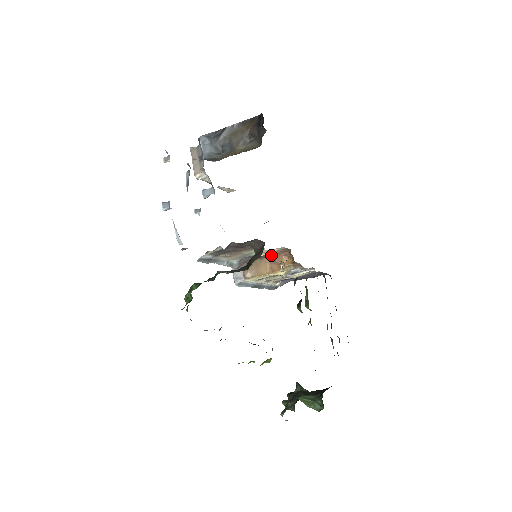
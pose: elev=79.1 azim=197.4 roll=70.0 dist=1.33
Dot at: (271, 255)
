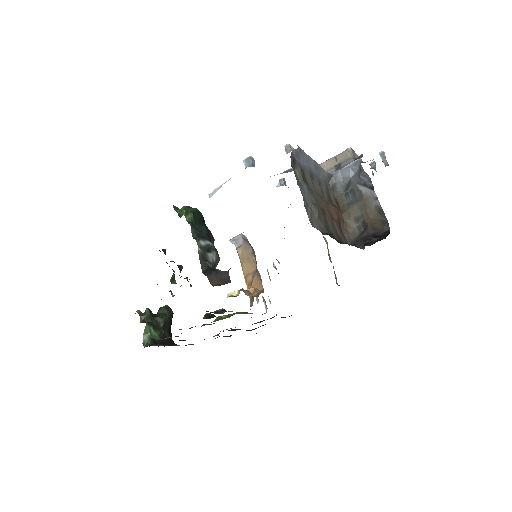
Dot at: occluded
